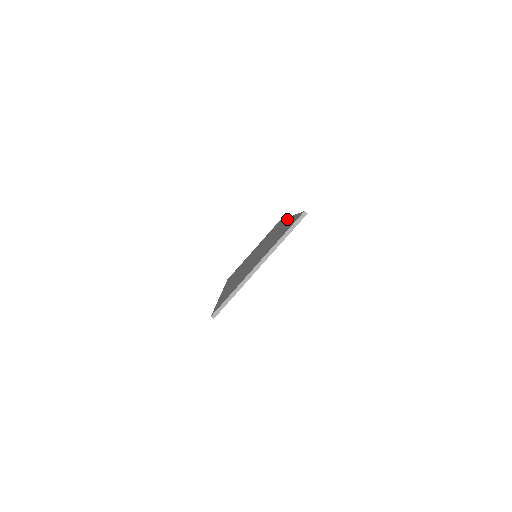
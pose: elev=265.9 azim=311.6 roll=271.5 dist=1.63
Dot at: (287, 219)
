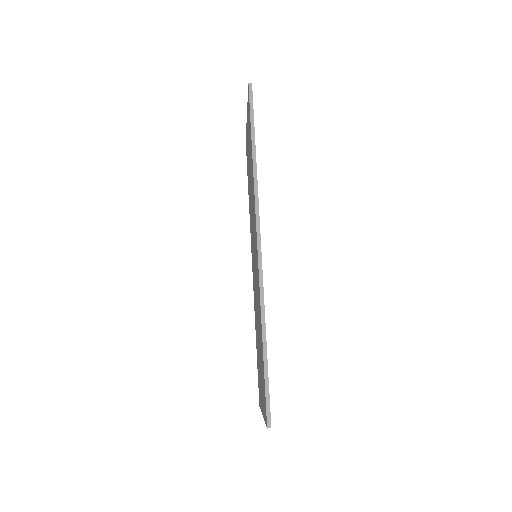
Dot at: (251, 249)
